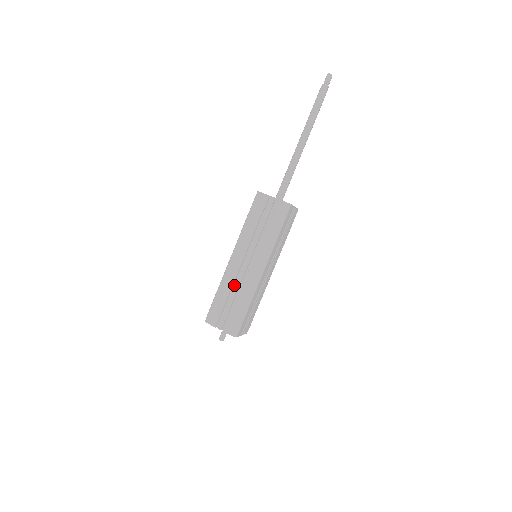
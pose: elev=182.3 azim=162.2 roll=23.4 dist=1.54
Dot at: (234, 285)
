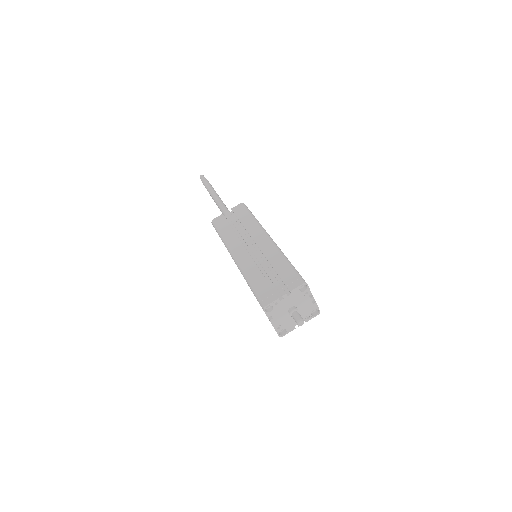
Dot at: (258, 267)
